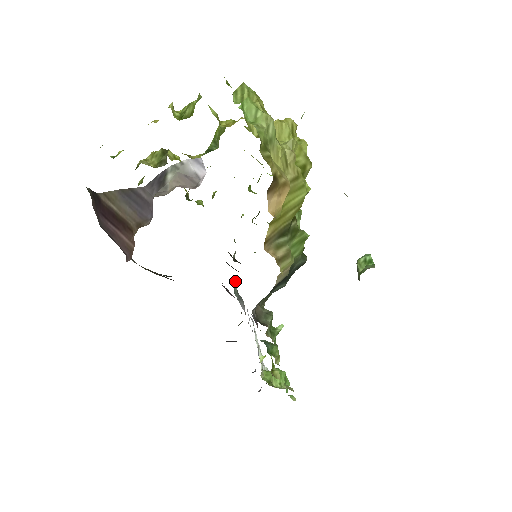
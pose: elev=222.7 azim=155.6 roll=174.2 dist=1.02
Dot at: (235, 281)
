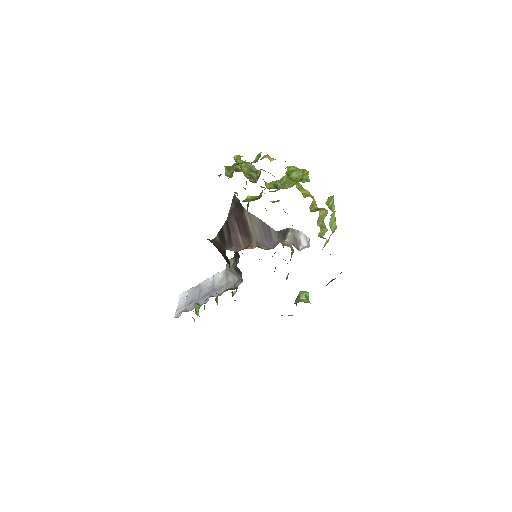
Dot at: (234, 259)
